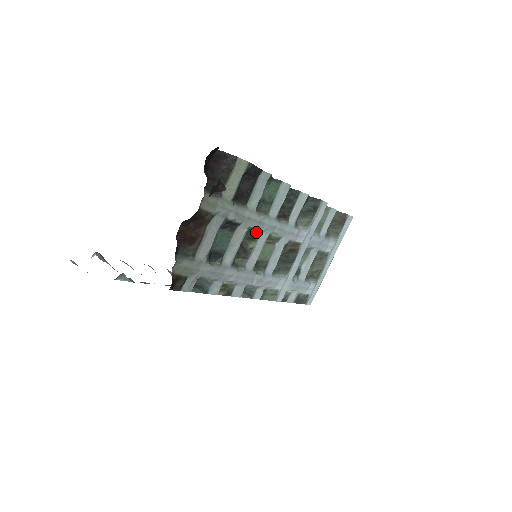
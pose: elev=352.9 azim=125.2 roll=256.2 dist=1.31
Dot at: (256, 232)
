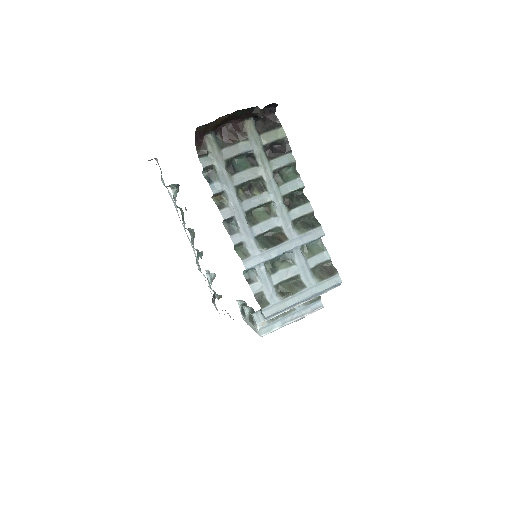
Dot at: (264, 188)
